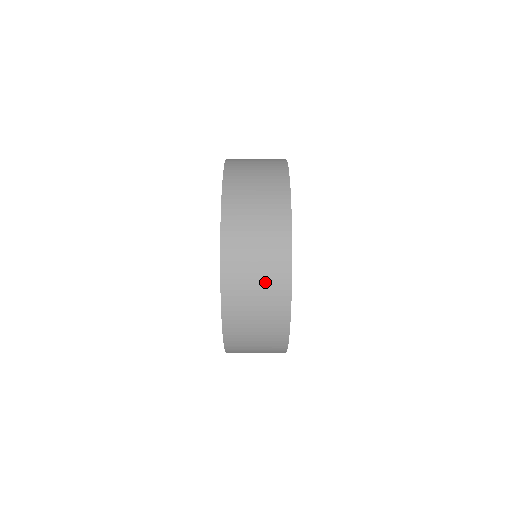
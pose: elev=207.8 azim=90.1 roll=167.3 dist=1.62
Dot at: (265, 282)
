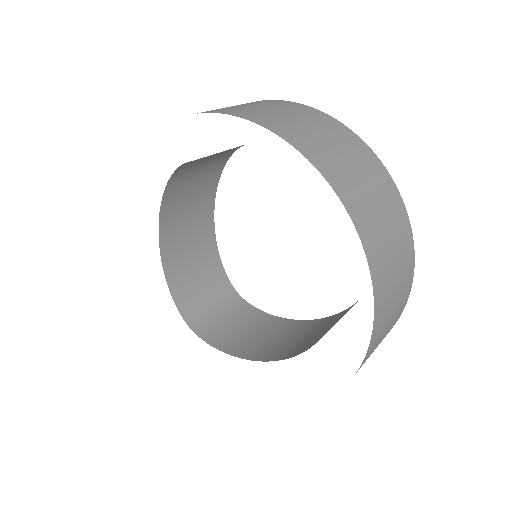
Dot at: (400, 289)
